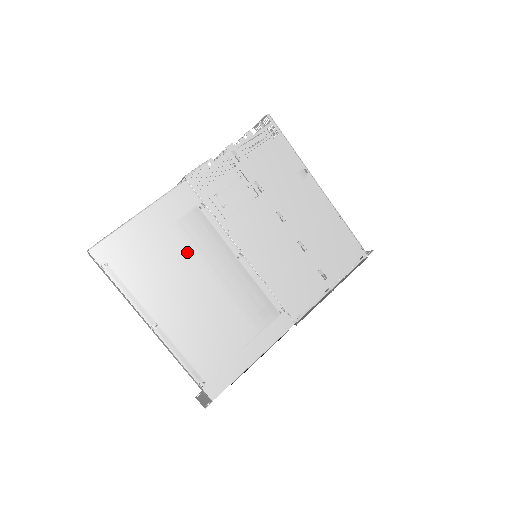
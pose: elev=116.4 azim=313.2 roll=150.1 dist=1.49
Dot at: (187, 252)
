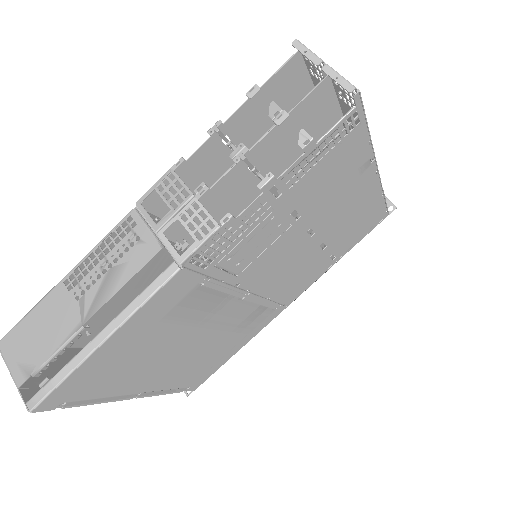
Dot at: (178, 331)
